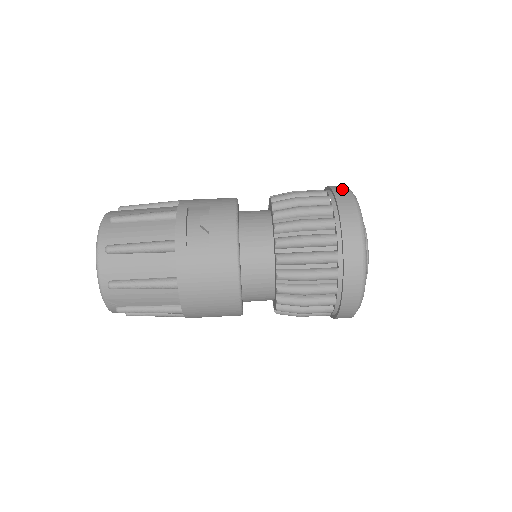
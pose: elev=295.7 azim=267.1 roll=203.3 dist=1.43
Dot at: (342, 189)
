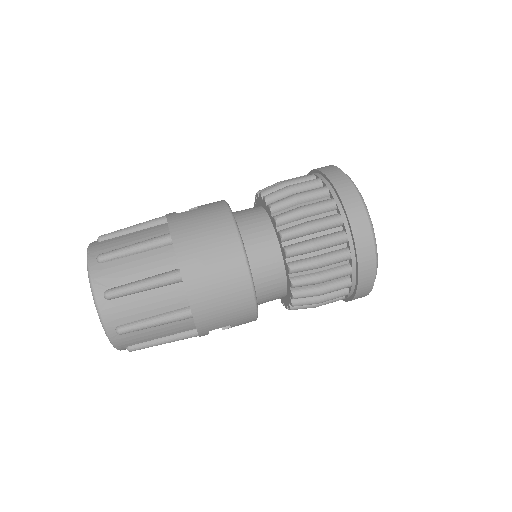
Dot at: occluded
